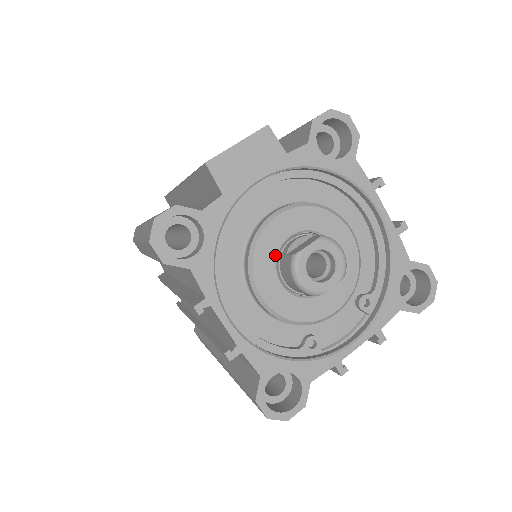
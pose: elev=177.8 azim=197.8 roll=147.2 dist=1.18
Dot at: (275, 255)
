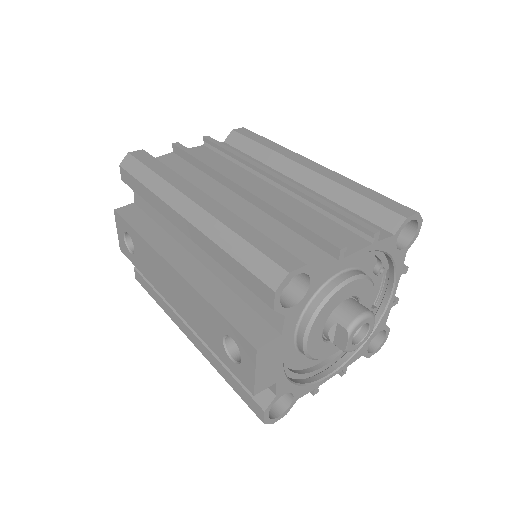
Dot at: (324, 344)
